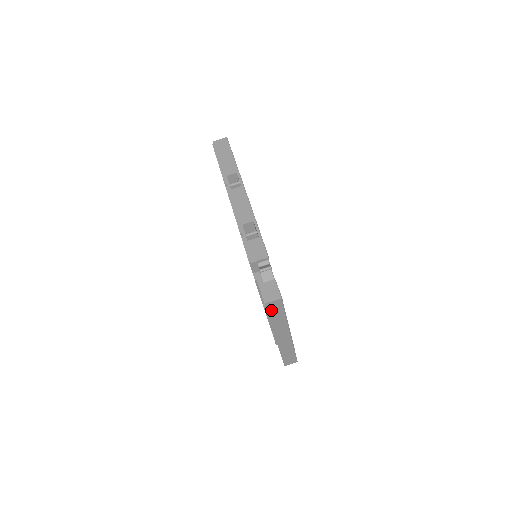
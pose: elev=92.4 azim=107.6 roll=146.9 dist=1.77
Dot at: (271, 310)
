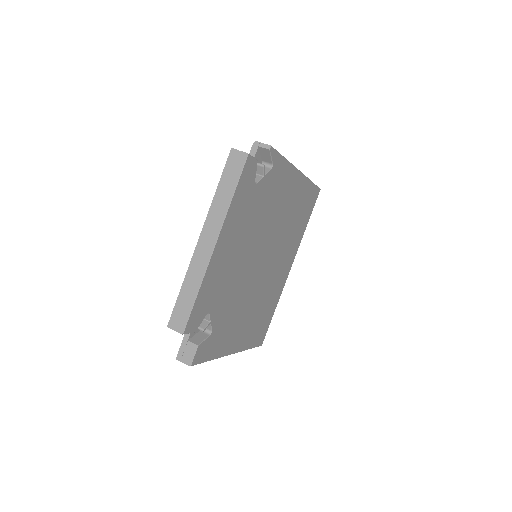
Dot at: (229, 168)
